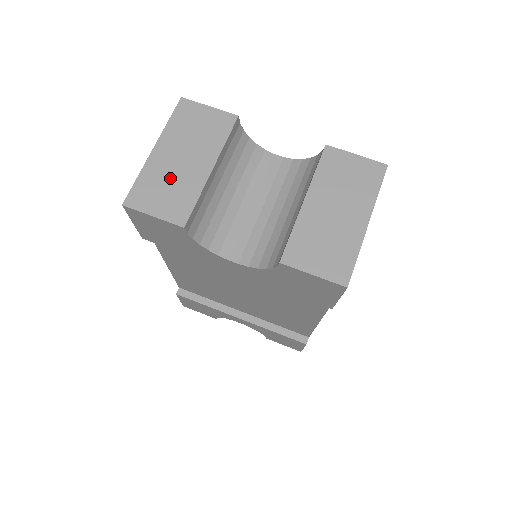
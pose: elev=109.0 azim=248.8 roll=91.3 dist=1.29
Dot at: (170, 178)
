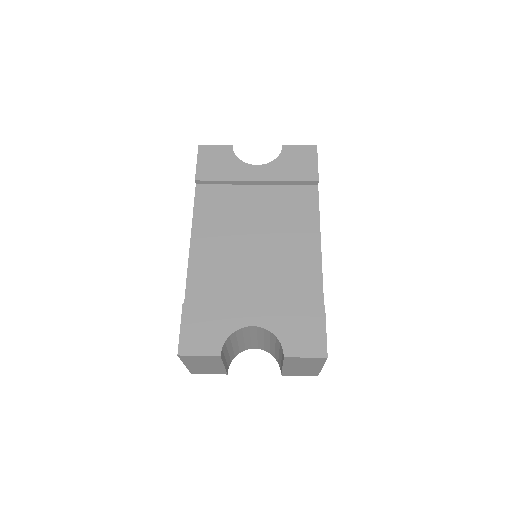
Dot at: occluded
